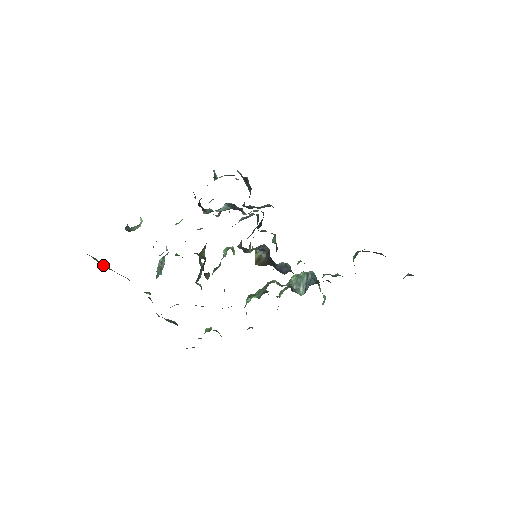
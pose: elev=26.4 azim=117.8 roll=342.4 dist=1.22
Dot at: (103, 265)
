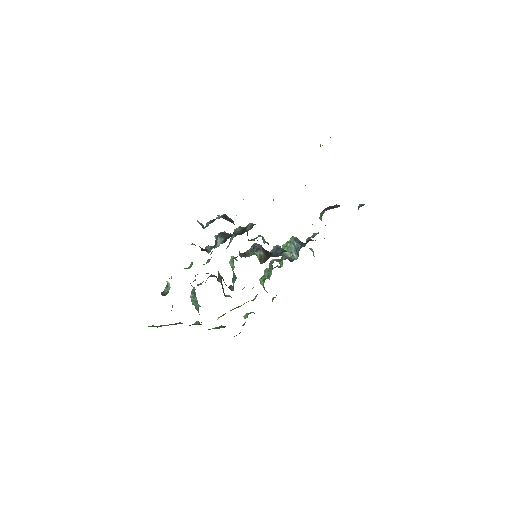
Dot at: (160, 326)
